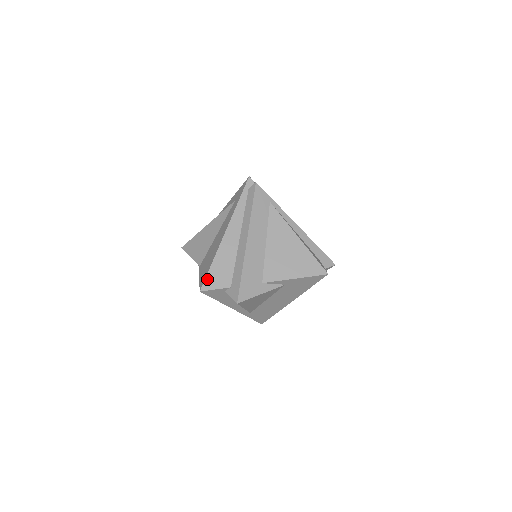
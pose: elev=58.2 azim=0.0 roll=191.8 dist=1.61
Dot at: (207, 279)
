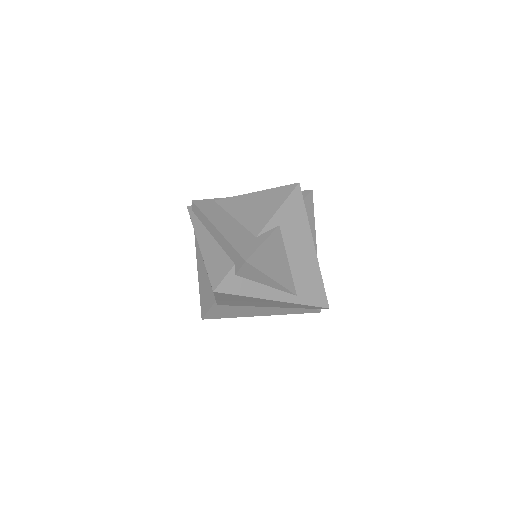
Dot at: (211, 280)
